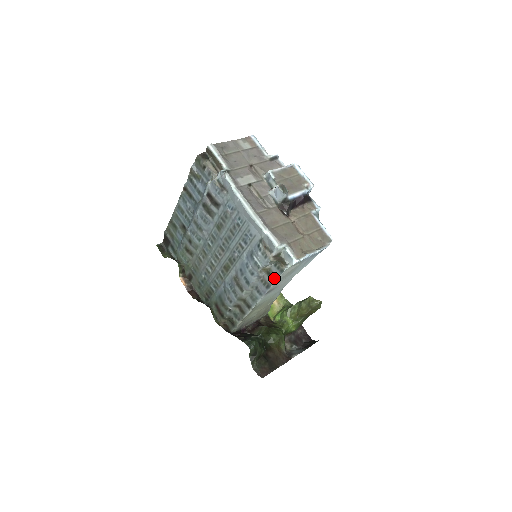
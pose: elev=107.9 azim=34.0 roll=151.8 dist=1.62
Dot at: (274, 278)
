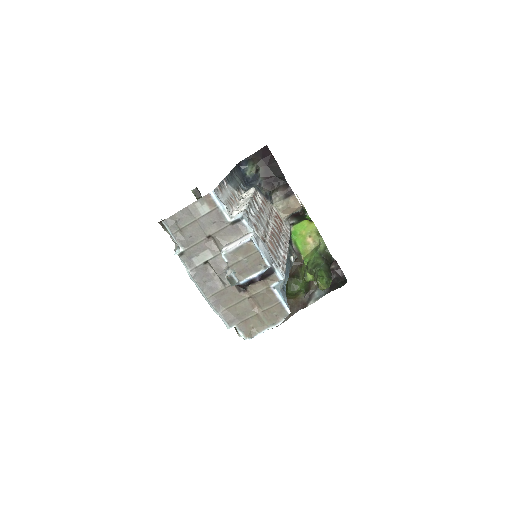
Dot at: occluded
